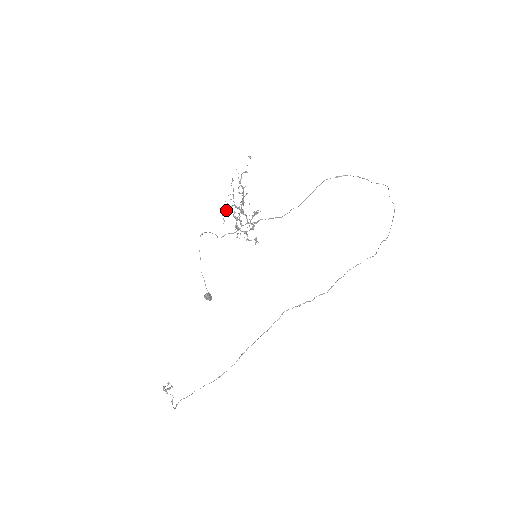
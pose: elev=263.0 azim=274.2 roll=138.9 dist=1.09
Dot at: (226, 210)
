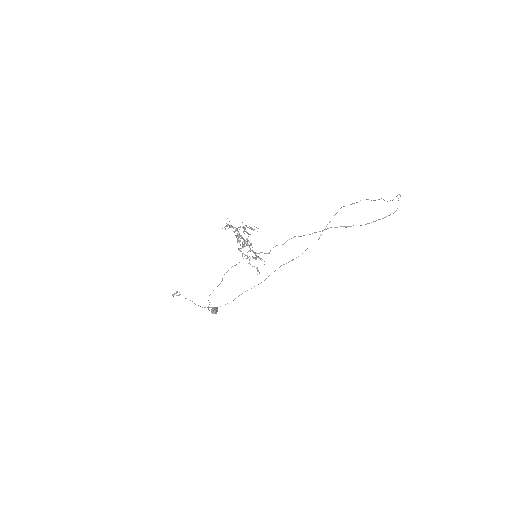
Dot at: occluded
